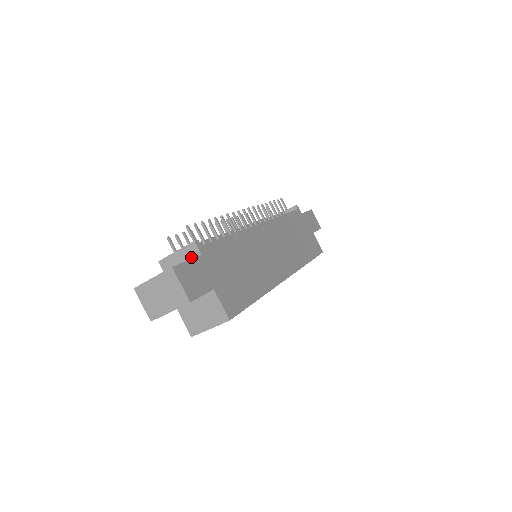
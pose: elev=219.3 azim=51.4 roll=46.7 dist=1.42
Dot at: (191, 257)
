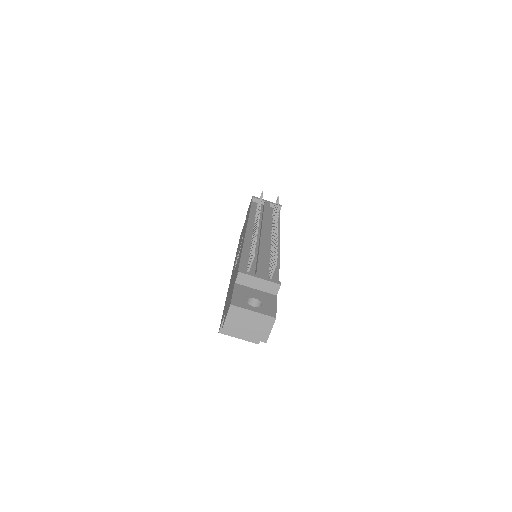
Dot at: (268, 290)
